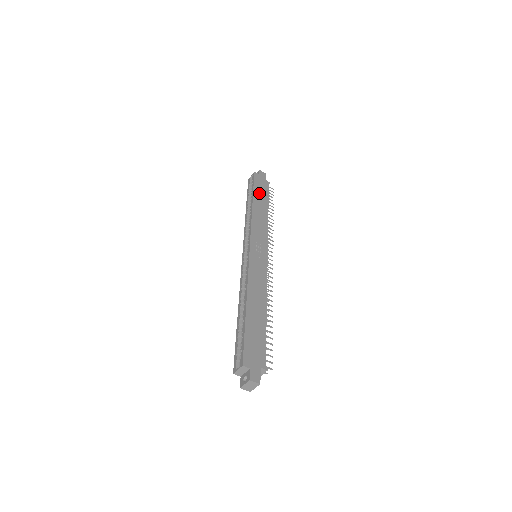
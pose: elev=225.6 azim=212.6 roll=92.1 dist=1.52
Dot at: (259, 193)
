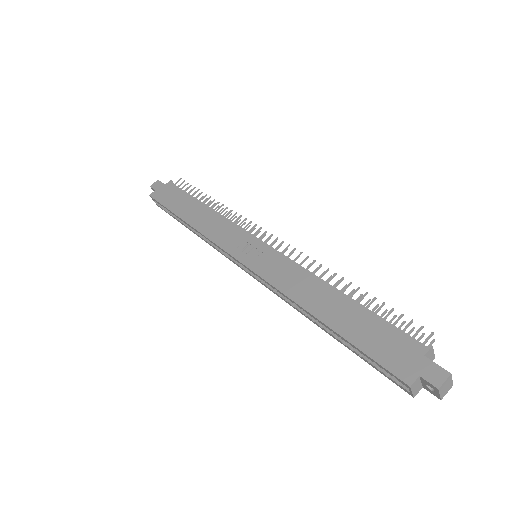
Dot at: (177, 204)
